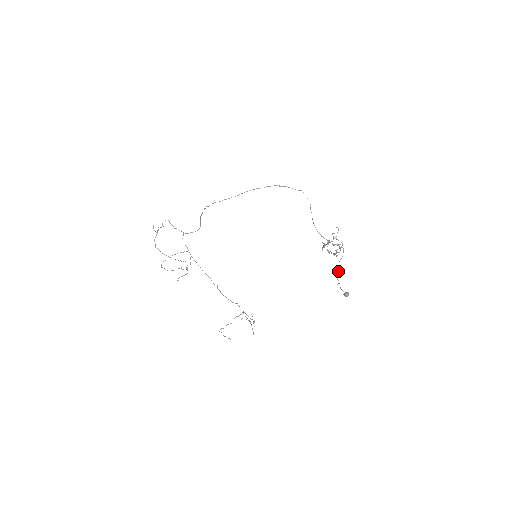
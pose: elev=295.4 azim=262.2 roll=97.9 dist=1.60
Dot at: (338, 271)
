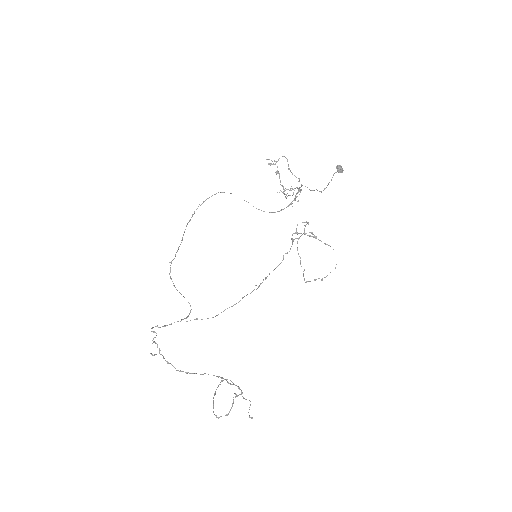
Dot at: occluded
